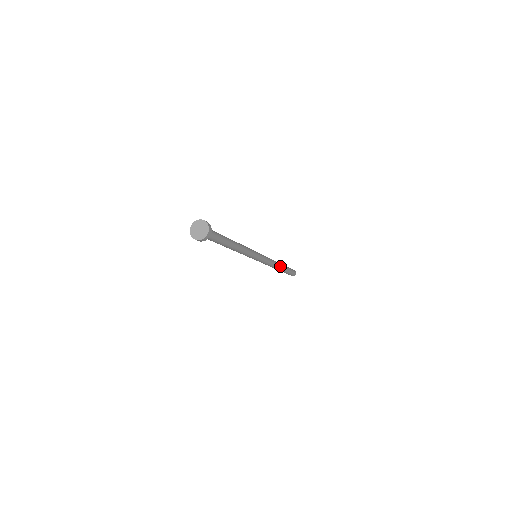
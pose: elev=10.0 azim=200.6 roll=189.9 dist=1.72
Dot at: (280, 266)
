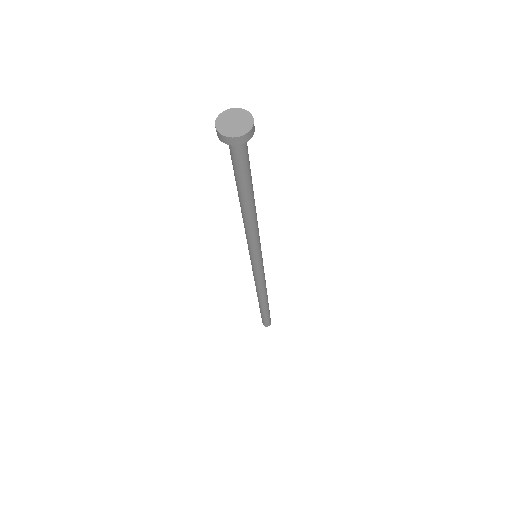
Dot at: occluded
